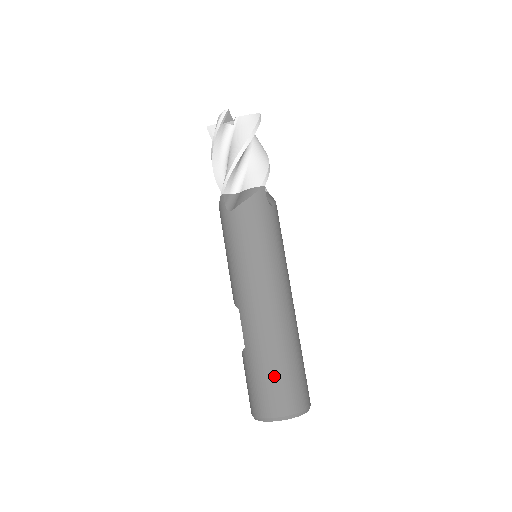
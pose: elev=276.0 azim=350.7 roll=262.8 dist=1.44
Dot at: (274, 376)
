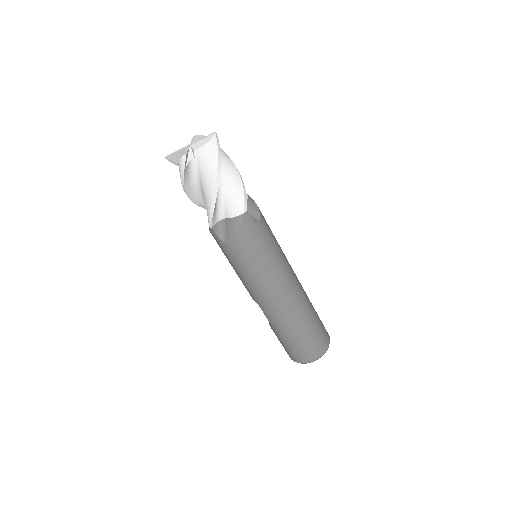
Dot at: (301, 341)
